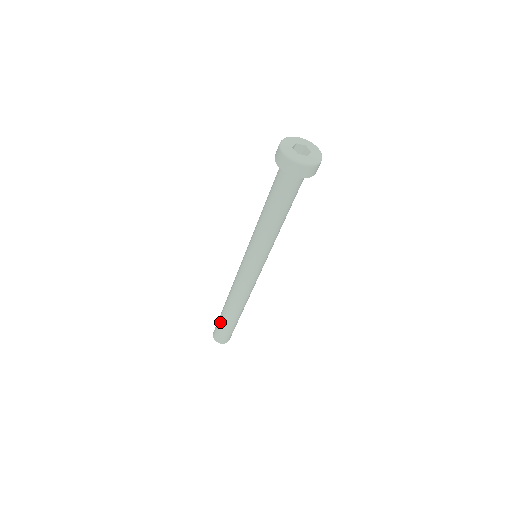
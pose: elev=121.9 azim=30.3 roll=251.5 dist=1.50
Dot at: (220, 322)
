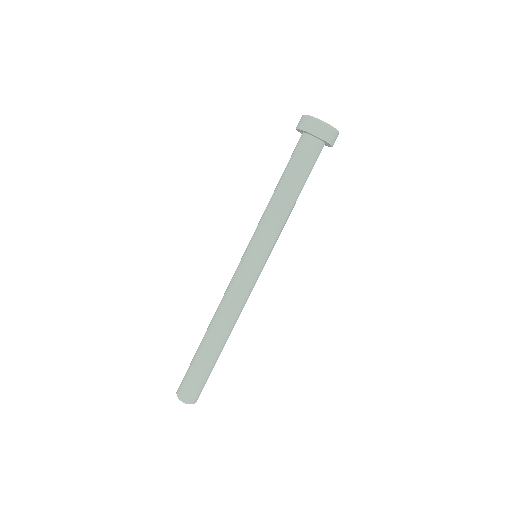
Dot at: occluded
